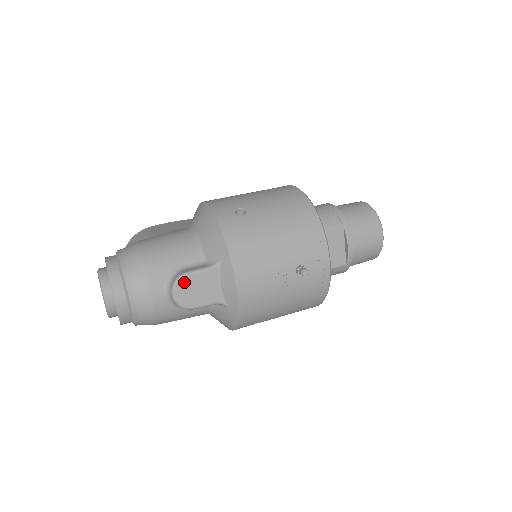
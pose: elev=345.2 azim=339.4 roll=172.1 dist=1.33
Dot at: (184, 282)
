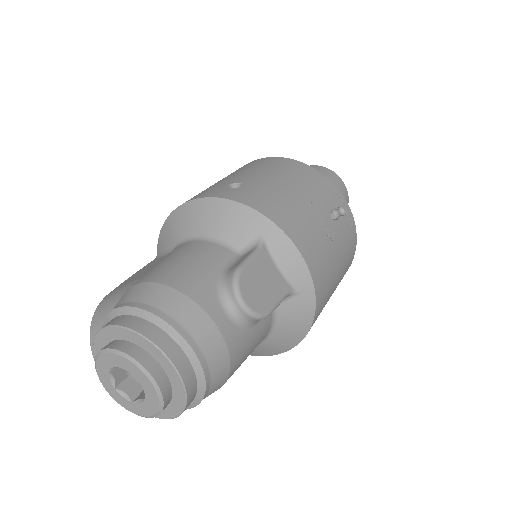
Dot at: (244, 279)
